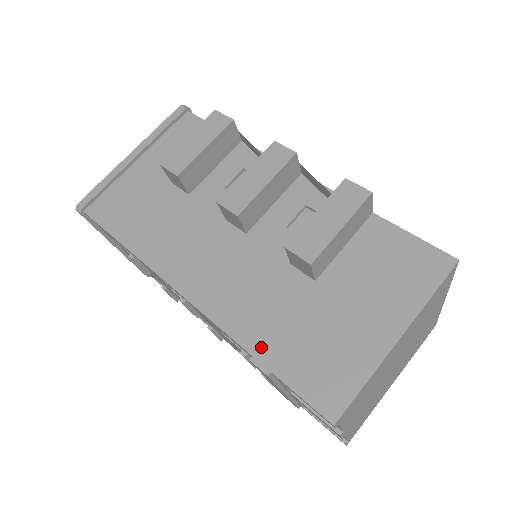
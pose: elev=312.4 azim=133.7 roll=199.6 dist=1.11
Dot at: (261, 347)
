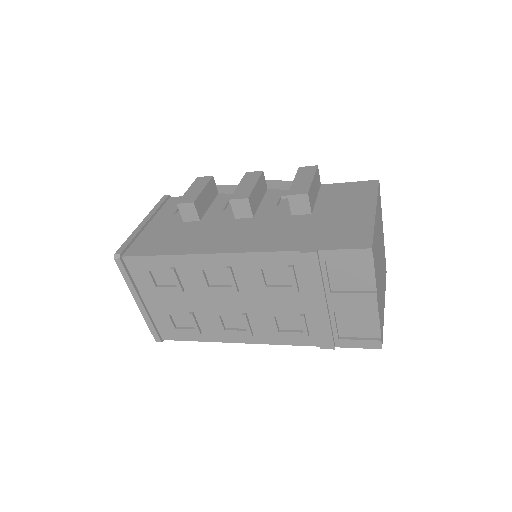
Dot at: (303, 246)
